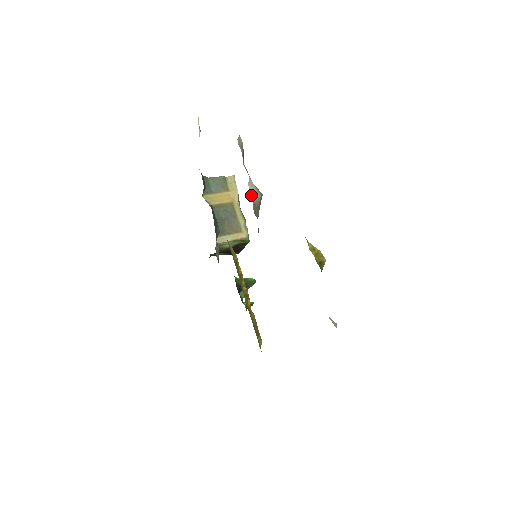
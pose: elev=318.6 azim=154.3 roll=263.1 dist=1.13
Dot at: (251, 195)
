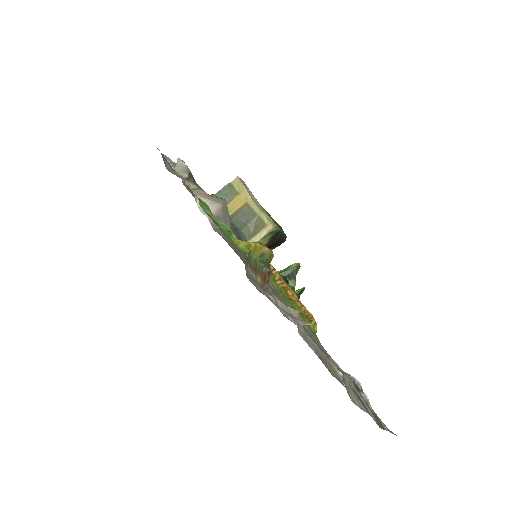
Dot at: occluded
